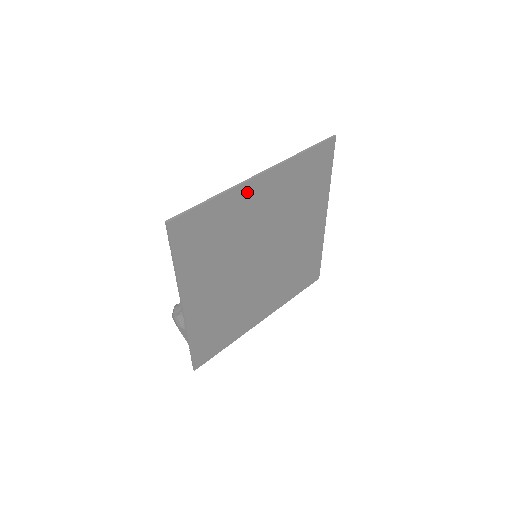
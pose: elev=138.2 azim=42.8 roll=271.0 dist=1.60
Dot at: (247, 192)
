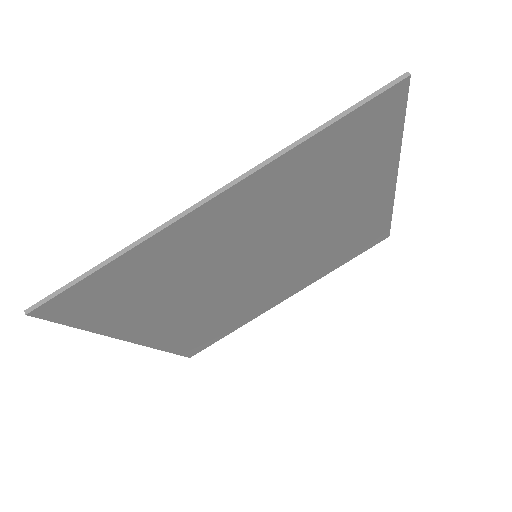
Dot at: (189, 227)
